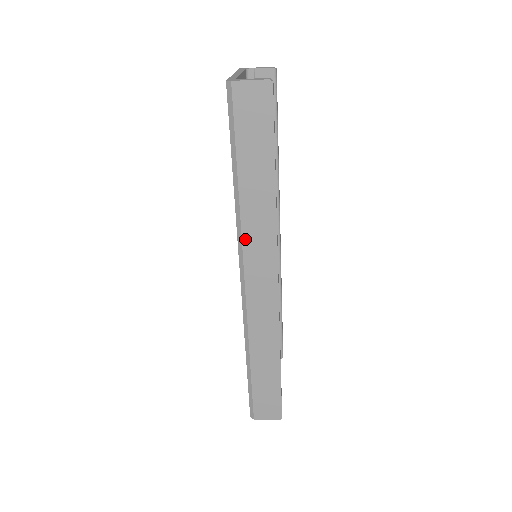
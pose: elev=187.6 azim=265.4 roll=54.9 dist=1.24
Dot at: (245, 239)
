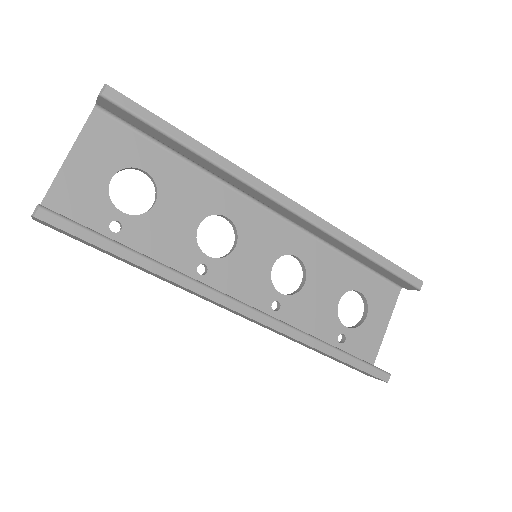
Dot at: (186, 290)
